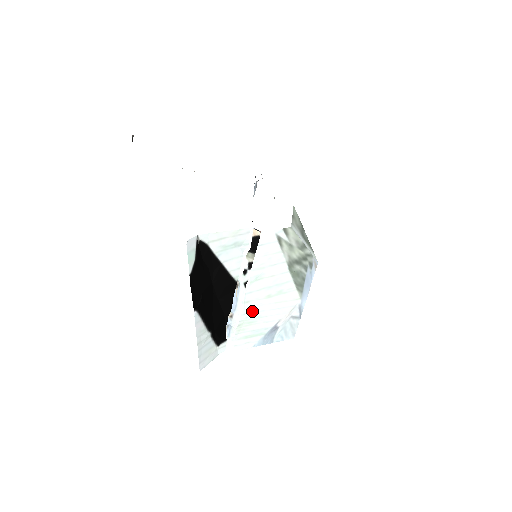
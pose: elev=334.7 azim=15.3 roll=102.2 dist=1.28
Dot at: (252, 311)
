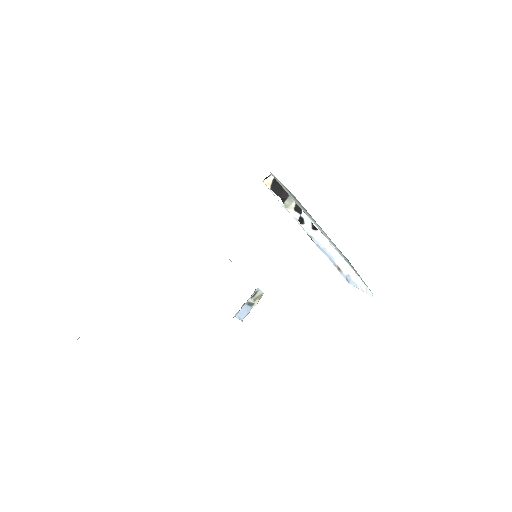
Dot at: occluded
